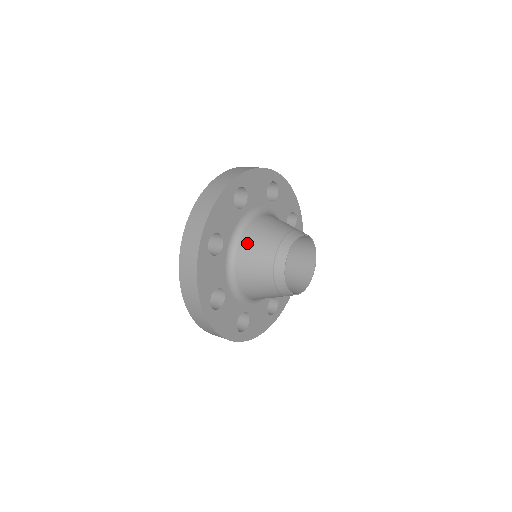
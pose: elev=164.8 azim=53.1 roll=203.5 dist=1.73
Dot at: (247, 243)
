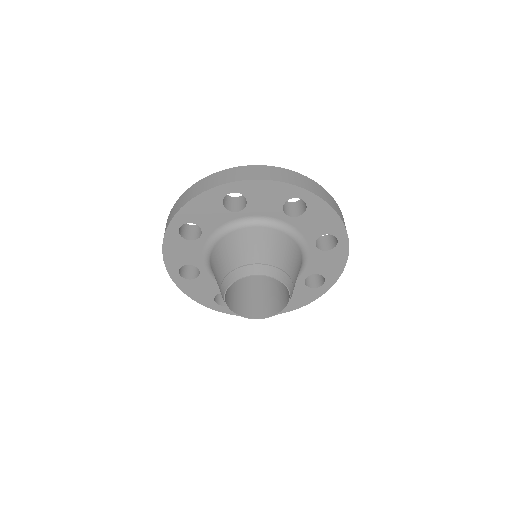
Dot at: (221, 246)
